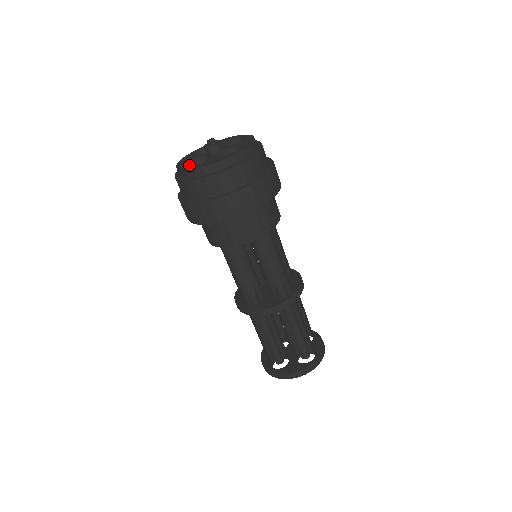
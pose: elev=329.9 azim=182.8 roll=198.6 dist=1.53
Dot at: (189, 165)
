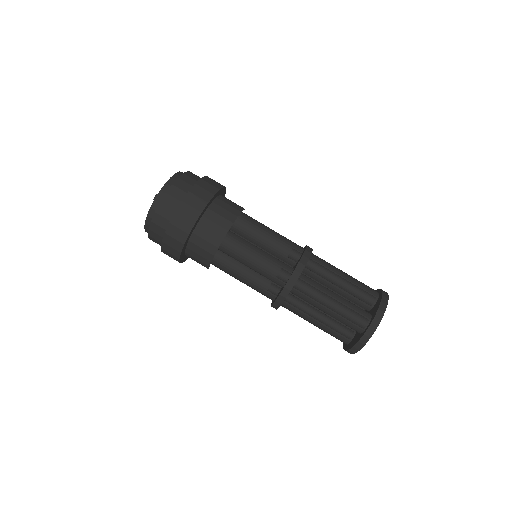
Dot at: occluded
